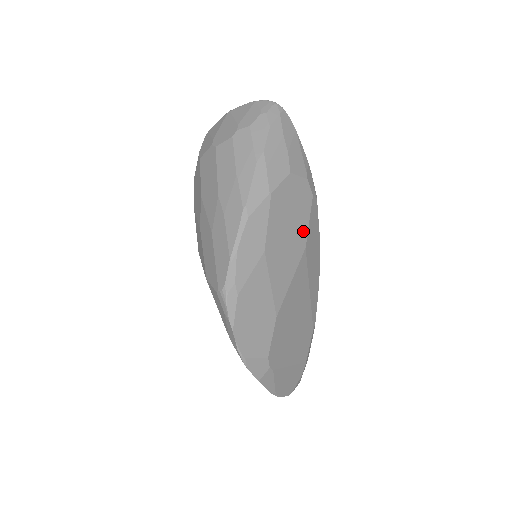
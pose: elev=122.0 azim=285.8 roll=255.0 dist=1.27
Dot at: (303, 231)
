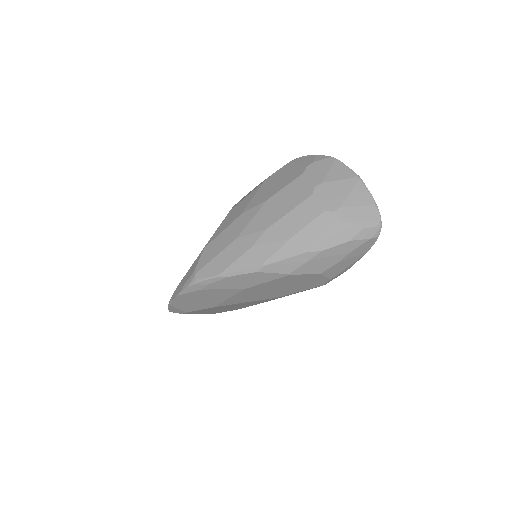
Dot at: (289, 292)
